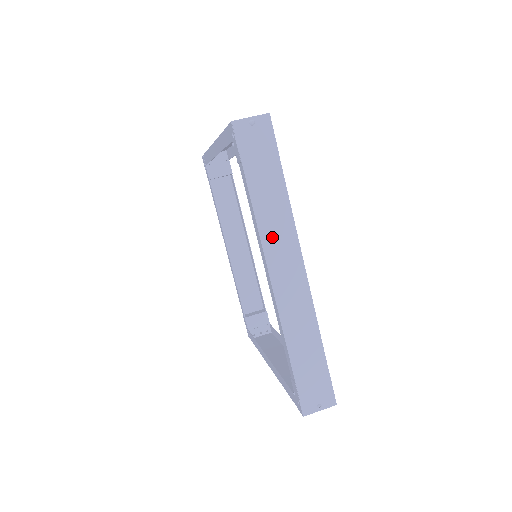
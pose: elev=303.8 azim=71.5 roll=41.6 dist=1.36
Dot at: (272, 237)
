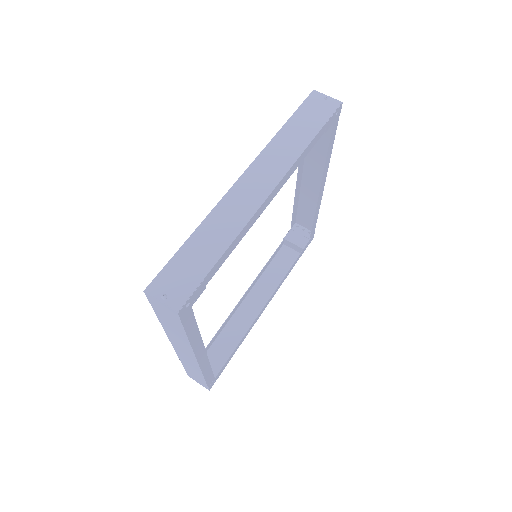
Dot at: (270, 157)
